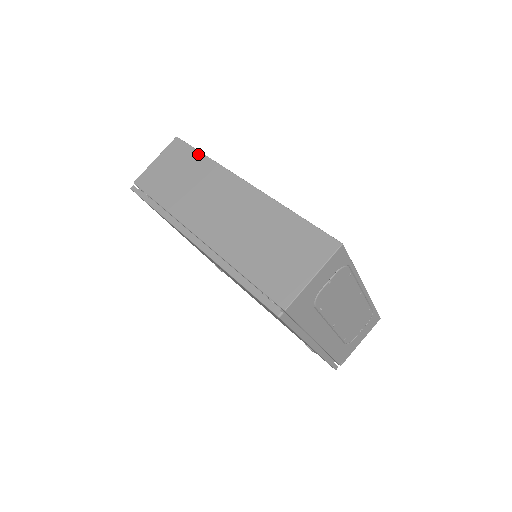
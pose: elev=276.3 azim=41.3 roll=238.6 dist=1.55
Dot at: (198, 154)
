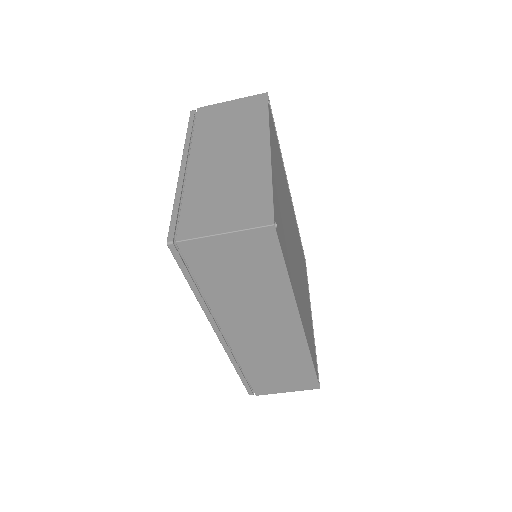
Dot at: (282, 271)
